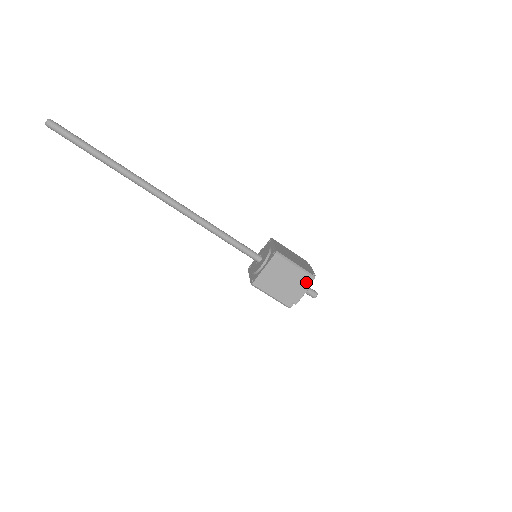
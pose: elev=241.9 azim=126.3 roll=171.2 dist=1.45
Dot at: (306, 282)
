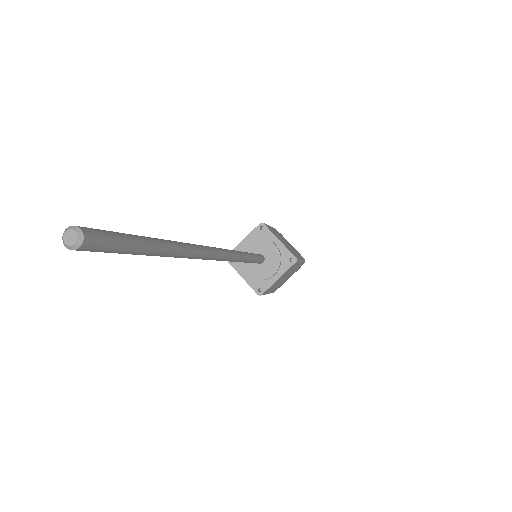
Dot at: (298, 269)
